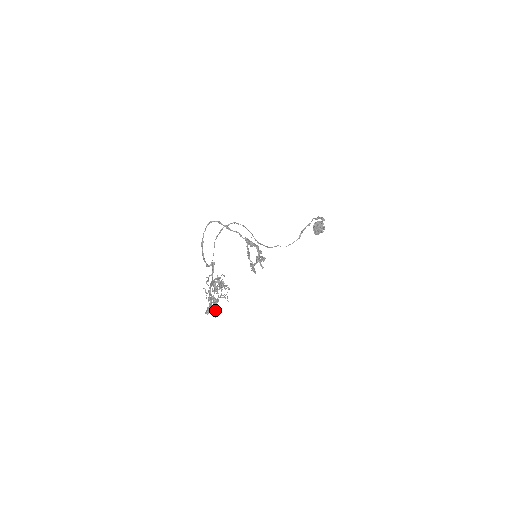
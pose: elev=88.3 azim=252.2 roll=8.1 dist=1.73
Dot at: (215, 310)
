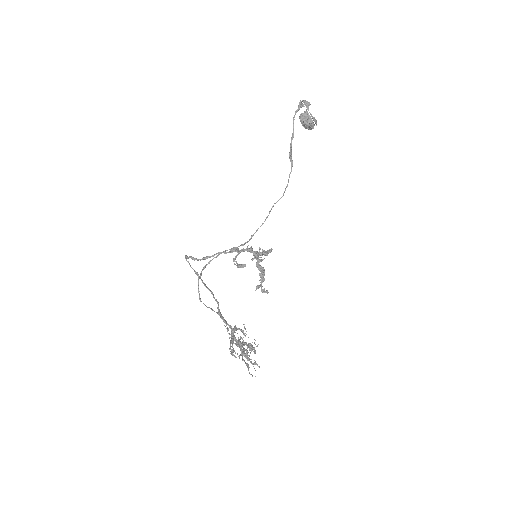
Dot at: (255, 353)
